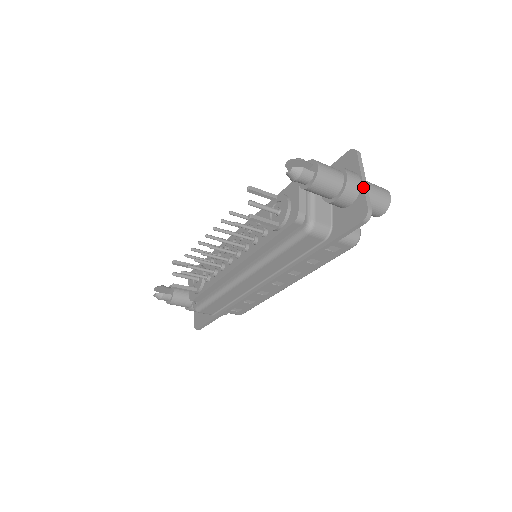
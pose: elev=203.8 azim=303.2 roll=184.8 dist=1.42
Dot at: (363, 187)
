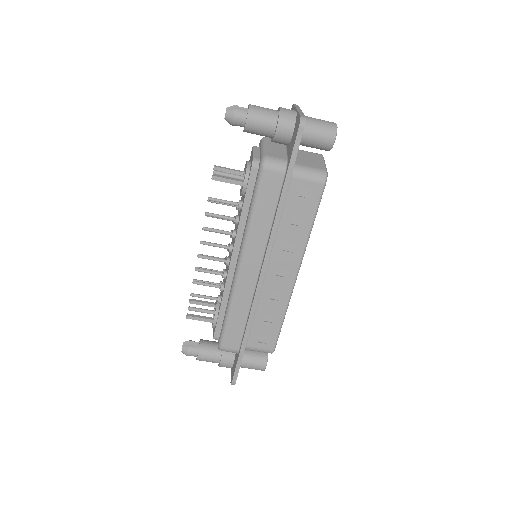
Dot at: (297, 111)
